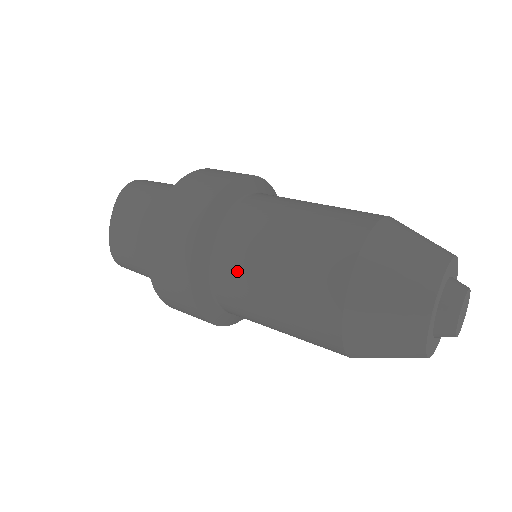
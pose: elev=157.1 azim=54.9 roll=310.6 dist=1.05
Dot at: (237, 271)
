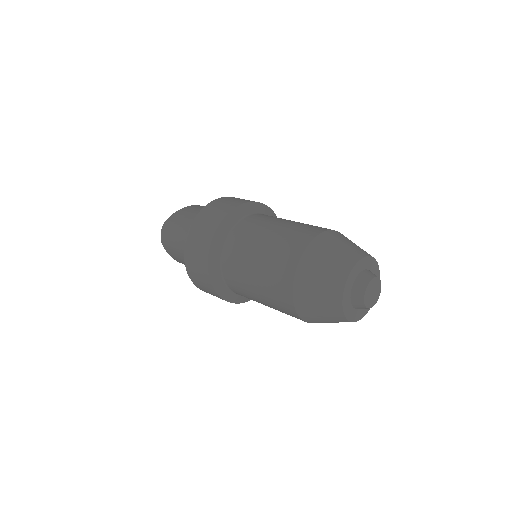
Dot at: (256, 223)
